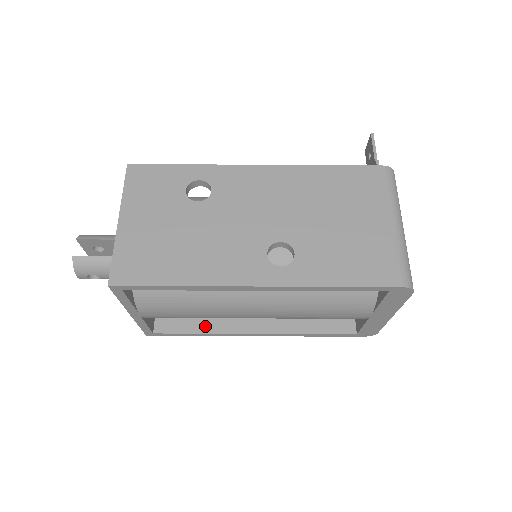
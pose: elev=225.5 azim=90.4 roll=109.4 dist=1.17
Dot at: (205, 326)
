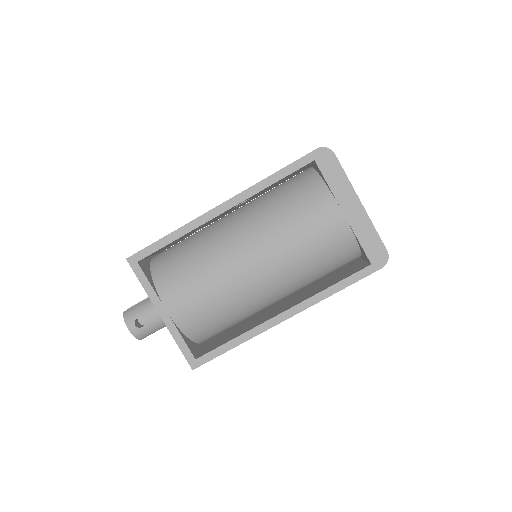
Dot at: (239, 334)
